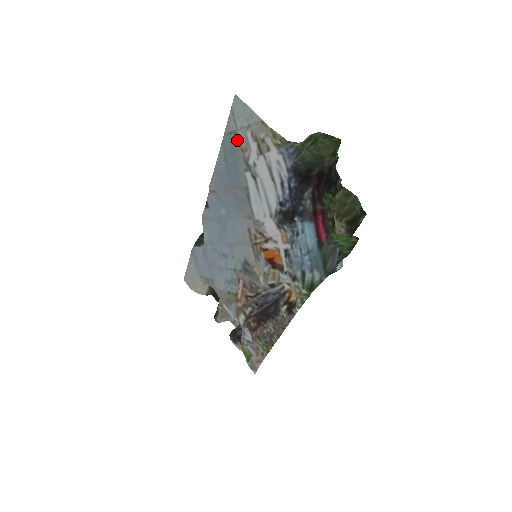
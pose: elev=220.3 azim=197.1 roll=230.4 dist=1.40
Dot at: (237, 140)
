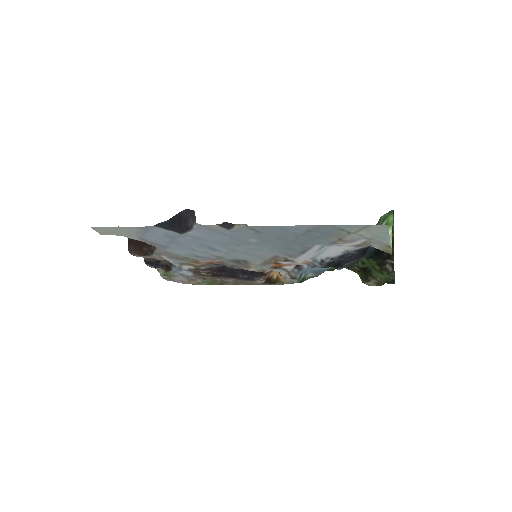
Dot at: (344, 235)
